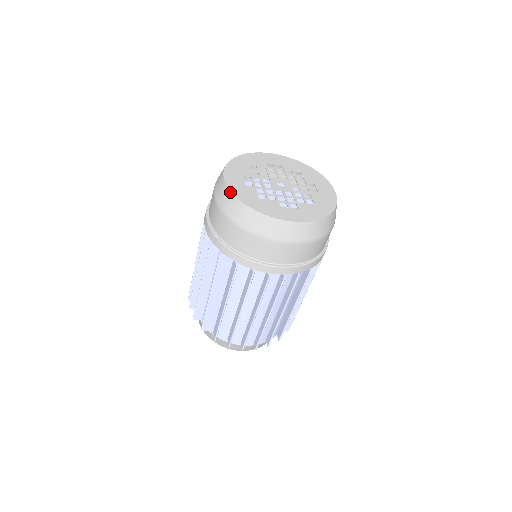
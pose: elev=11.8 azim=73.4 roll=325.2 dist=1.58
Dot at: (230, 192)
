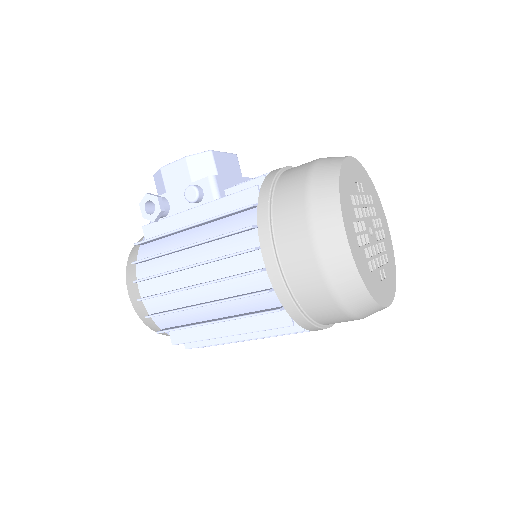
Dot at: (356, 268)
